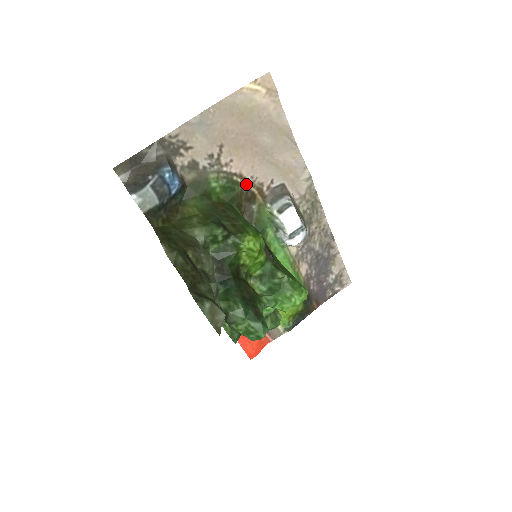
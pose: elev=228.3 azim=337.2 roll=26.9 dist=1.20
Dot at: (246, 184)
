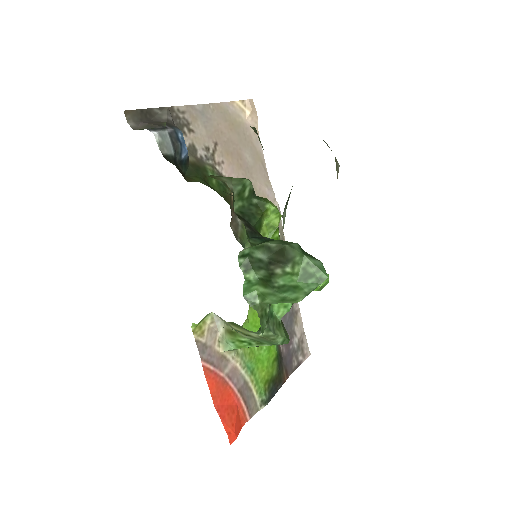
Dot at: (232, 193)
